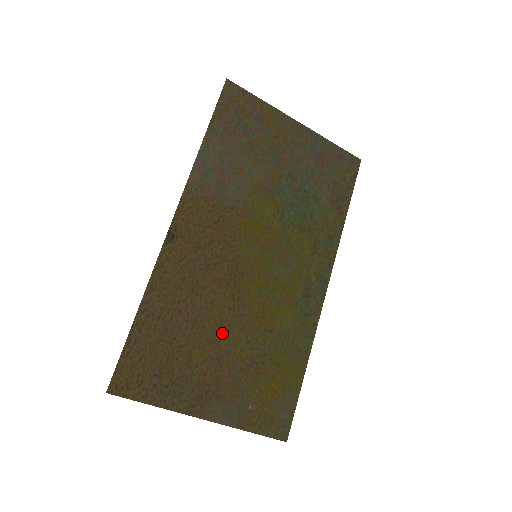
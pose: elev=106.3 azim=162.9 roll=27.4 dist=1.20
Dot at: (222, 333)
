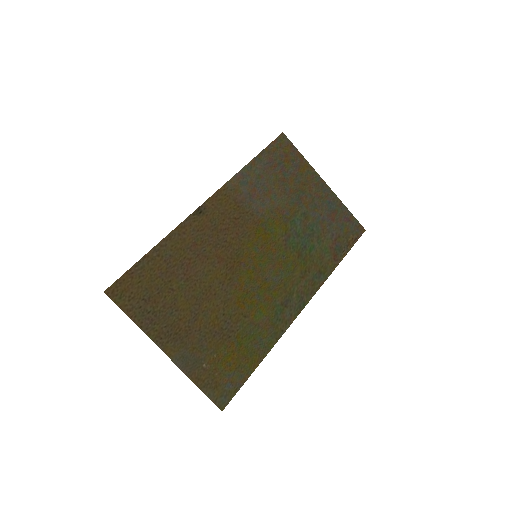
Dot at: (207, 297)
